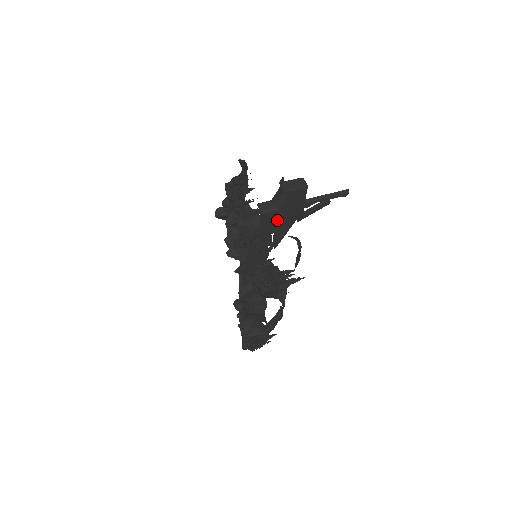
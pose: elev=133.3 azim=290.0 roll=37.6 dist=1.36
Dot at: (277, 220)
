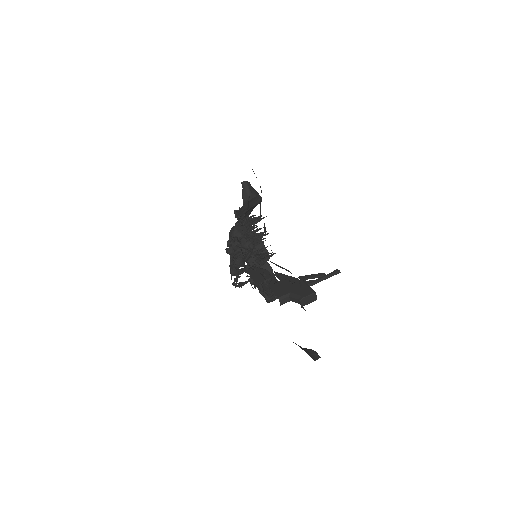
Dot at: occluded
